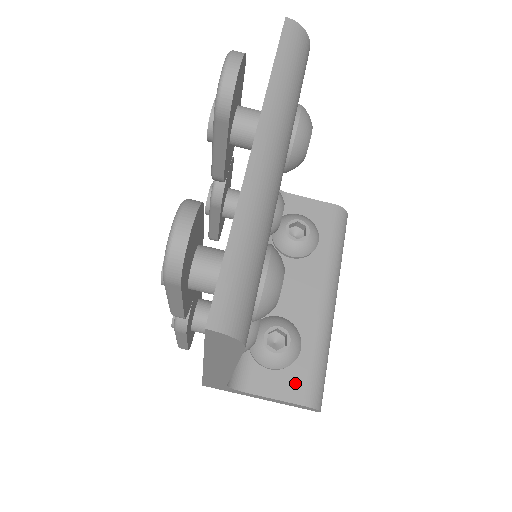
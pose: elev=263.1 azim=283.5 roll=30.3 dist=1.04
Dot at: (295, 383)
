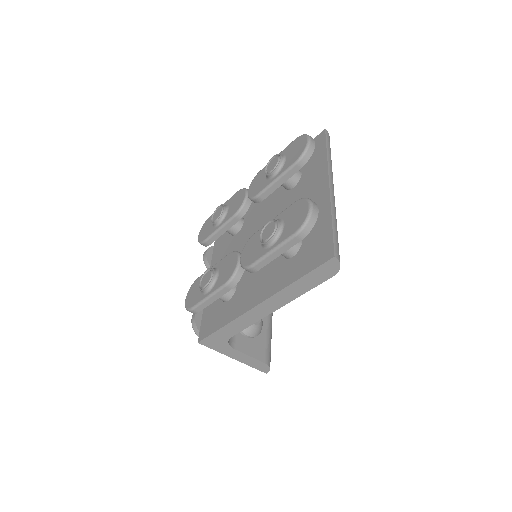
Dot at: (260, 348)
